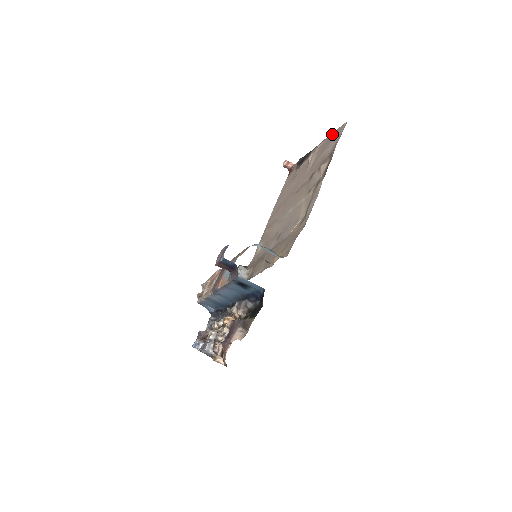
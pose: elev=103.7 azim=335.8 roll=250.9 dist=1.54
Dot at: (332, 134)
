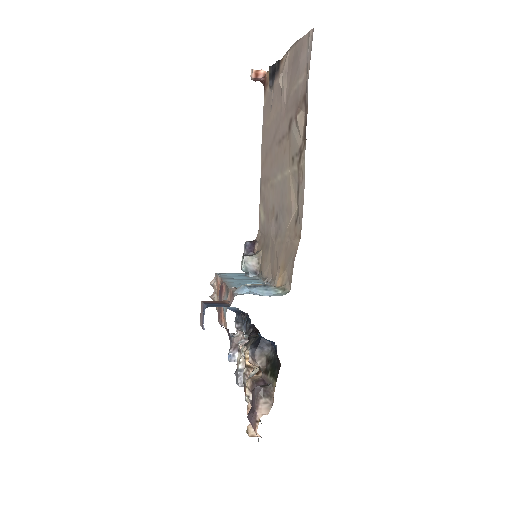
Dot at: (298, 45)
